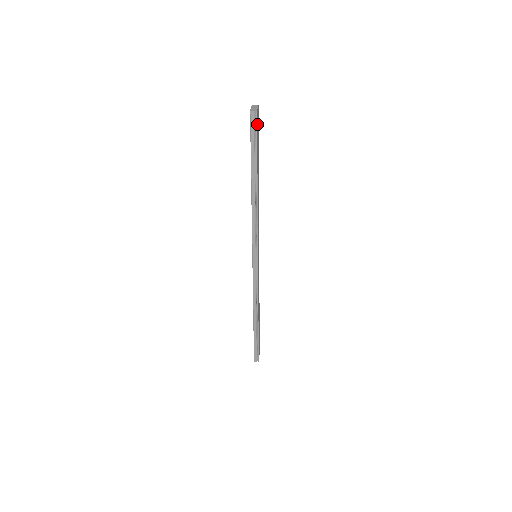
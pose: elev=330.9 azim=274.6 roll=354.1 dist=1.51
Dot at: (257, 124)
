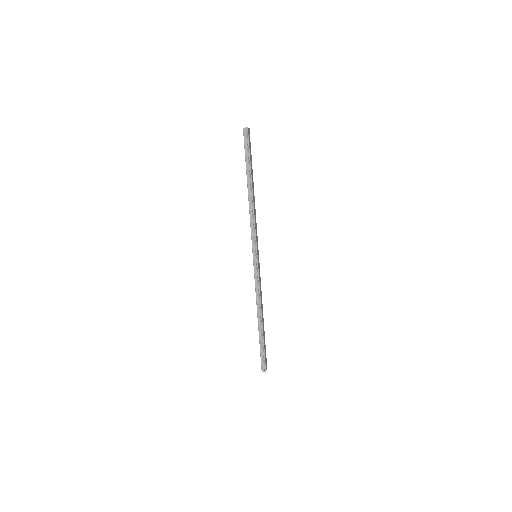
Dot at: (249, 139)
